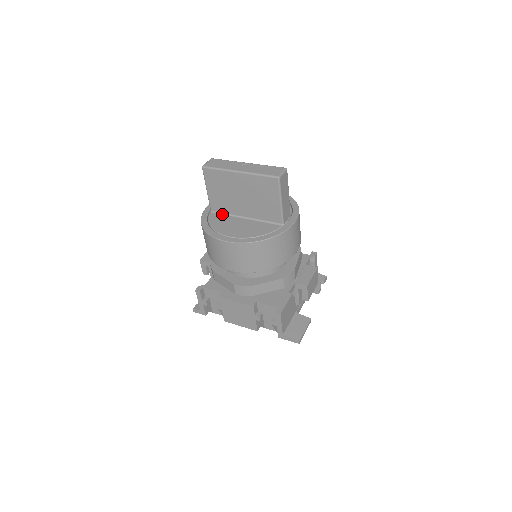
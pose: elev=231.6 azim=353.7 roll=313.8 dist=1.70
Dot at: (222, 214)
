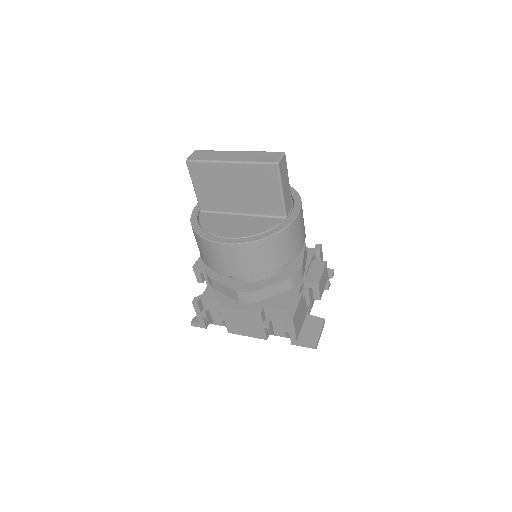
Dot at: (214, 213)
